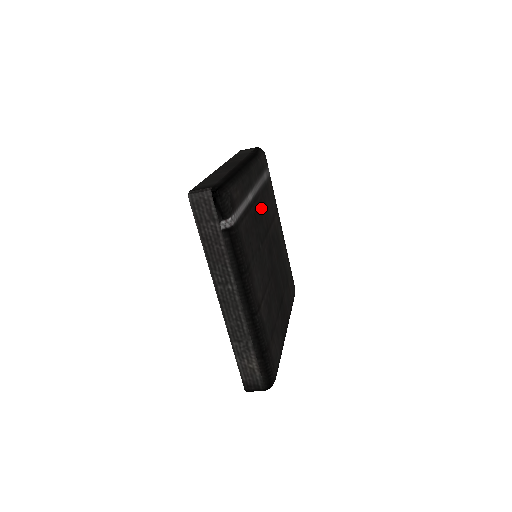
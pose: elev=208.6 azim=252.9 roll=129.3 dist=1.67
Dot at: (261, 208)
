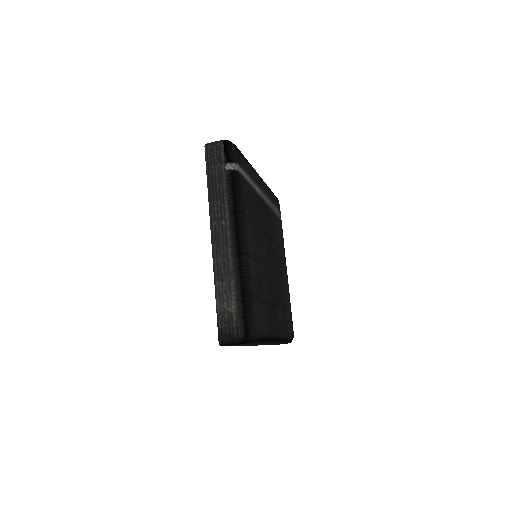
Dot at: (267, 216)
